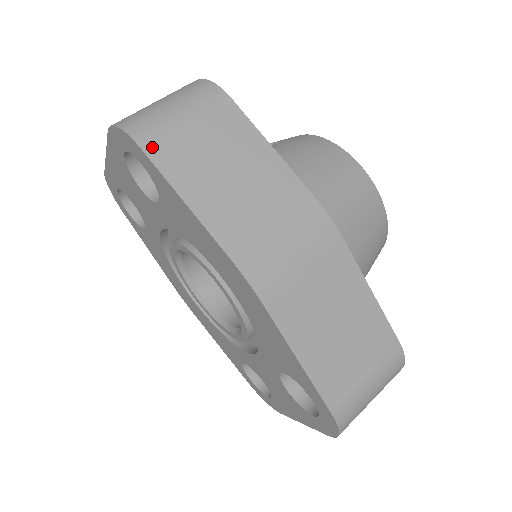
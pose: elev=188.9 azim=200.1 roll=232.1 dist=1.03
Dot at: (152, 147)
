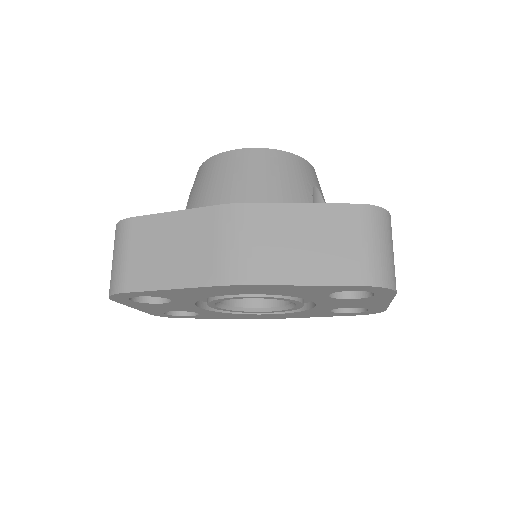
Dot at: (129, 286)
